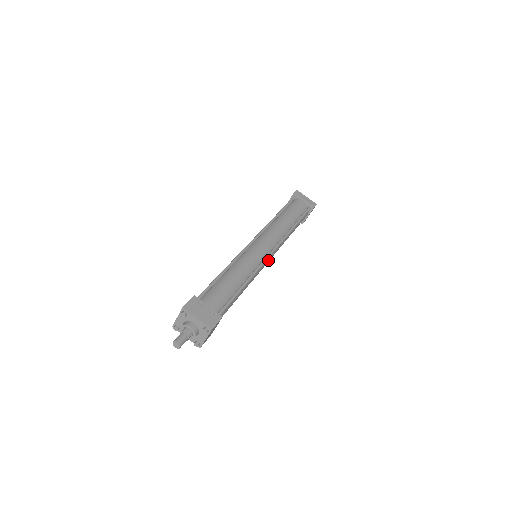
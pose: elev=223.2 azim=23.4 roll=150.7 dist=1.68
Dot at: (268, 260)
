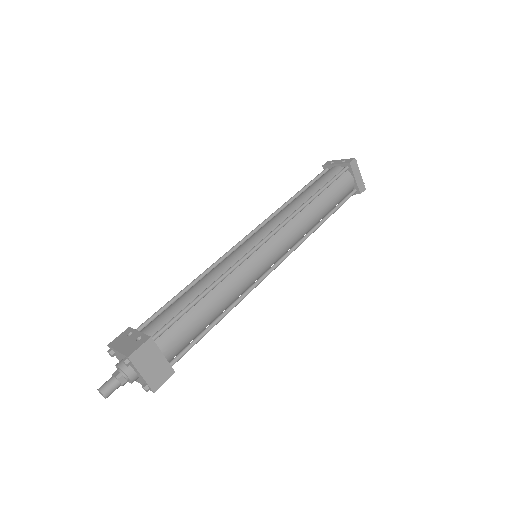
Dot at: (267, 252)
